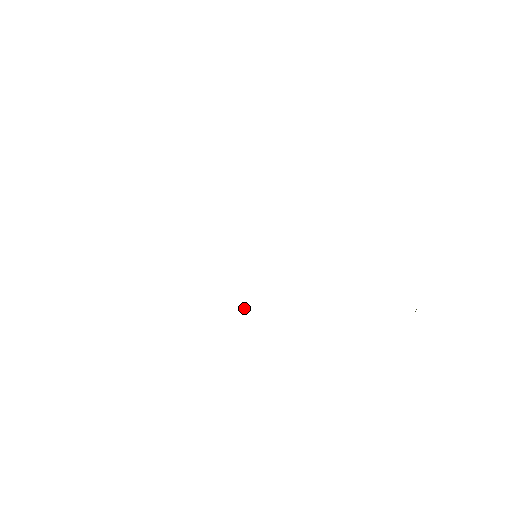
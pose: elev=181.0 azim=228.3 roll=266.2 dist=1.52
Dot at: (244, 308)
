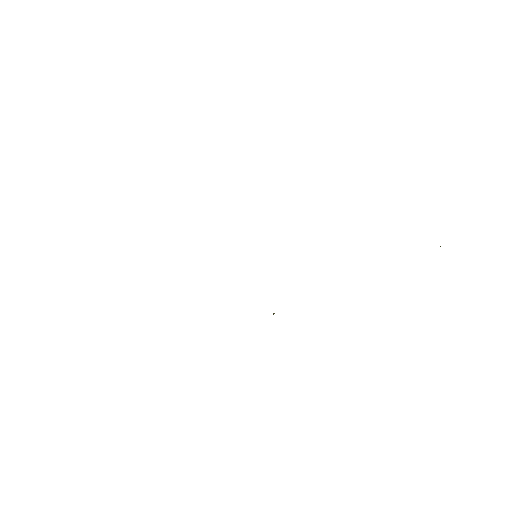
Dot at: occluded
